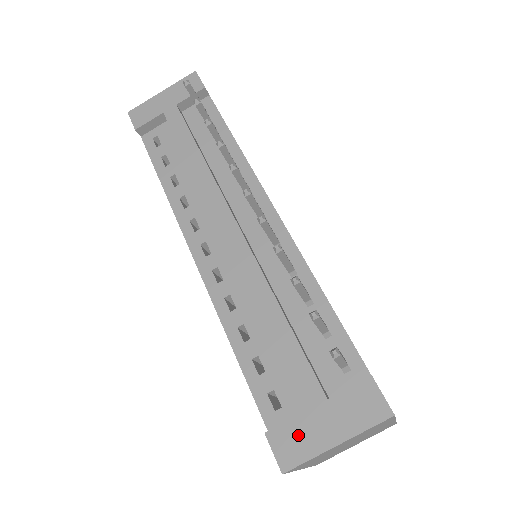
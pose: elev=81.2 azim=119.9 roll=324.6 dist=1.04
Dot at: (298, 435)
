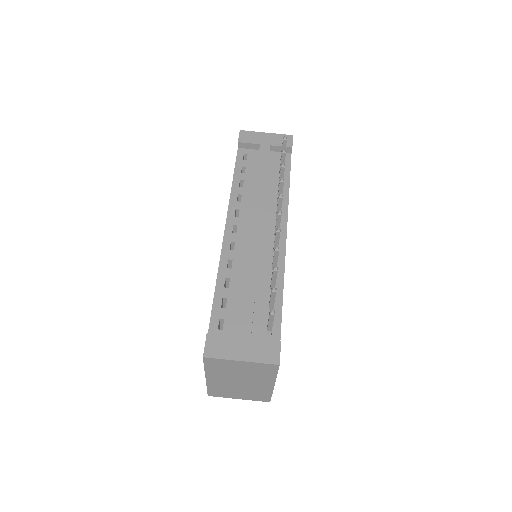
Dot at: (224, 345)
